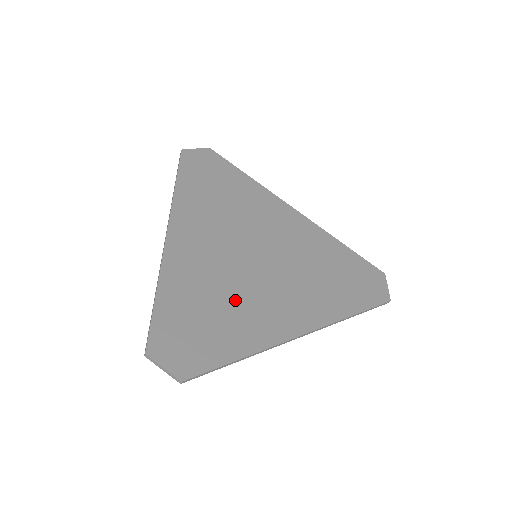
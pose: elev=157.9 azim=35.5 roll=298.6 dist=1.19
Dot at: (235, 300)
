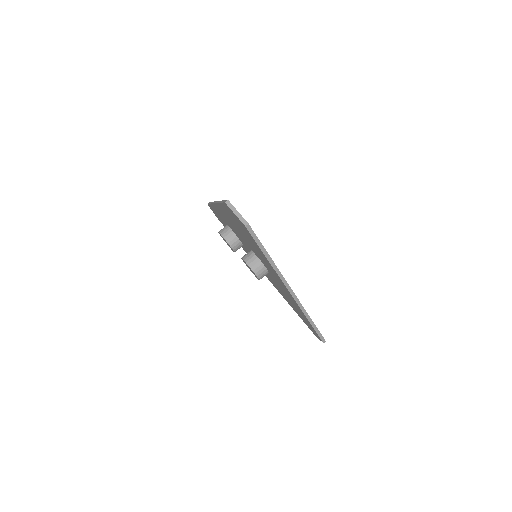
Dot at: occluded
